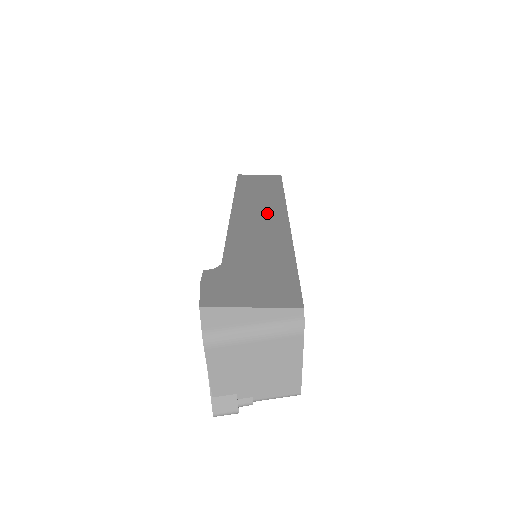
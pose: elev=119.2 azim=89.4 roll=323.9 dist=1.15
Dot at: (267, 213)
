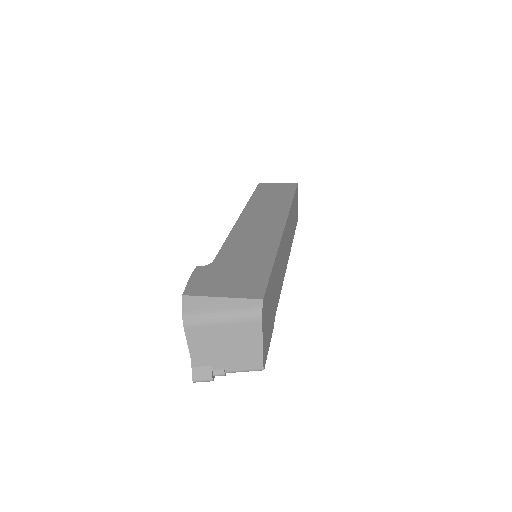
Dot at: (269, 219)
